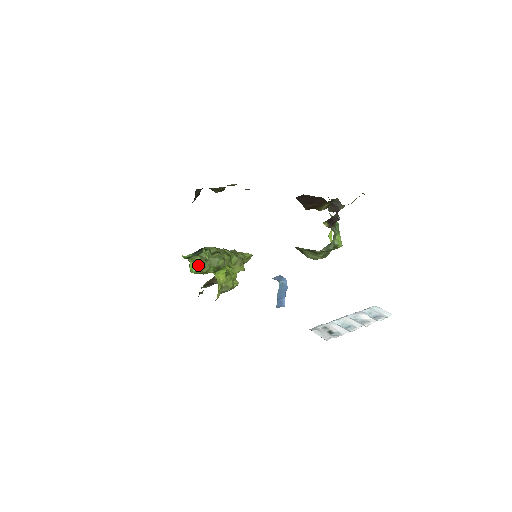
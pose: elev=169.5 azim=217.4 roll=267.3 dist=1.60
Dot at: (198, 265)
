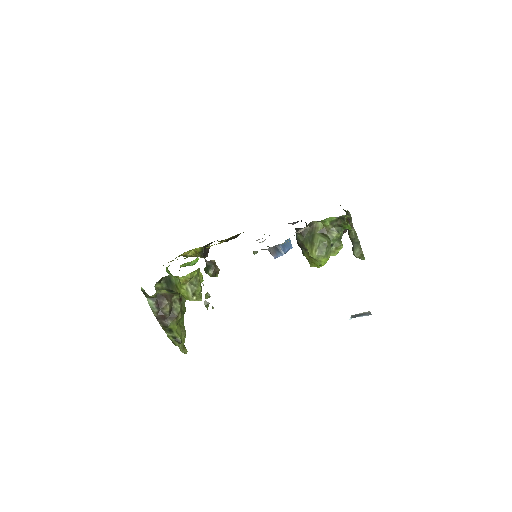
Dot at: occluded
